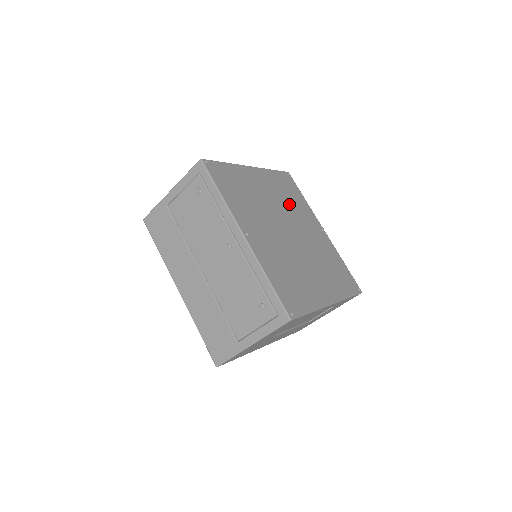
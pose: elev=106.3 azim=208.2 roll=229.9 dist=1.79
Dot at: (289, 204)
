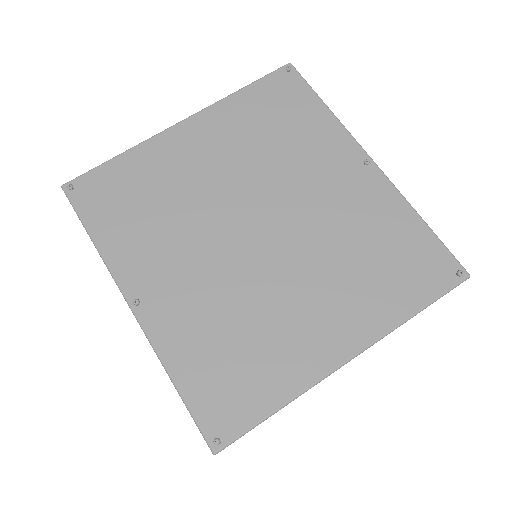
Dot at: (272, 153)
